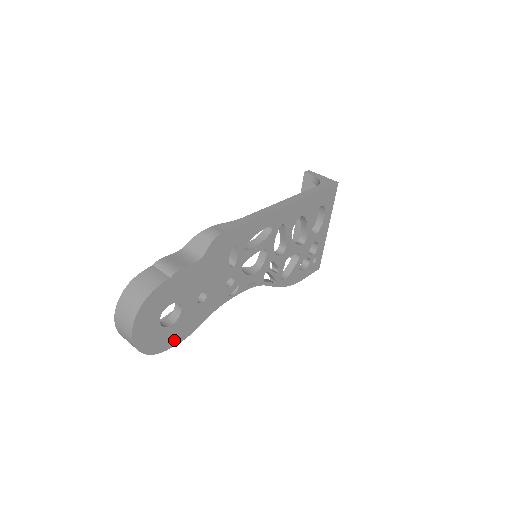
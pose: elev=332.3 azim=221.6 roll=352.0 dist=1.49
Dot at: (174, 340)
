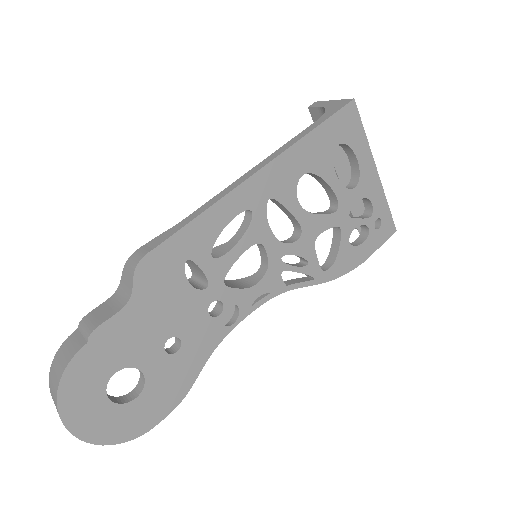
Dot at: (158, 412)
